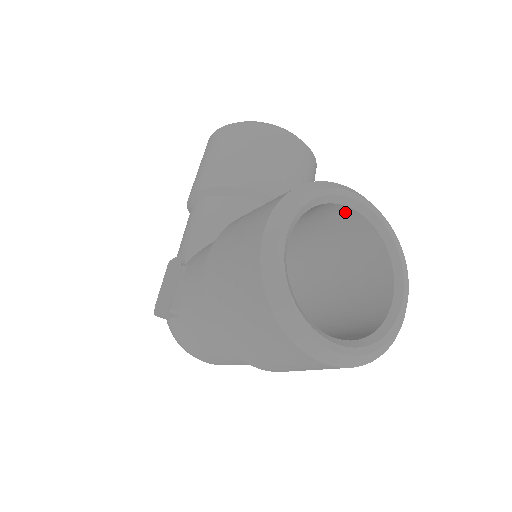
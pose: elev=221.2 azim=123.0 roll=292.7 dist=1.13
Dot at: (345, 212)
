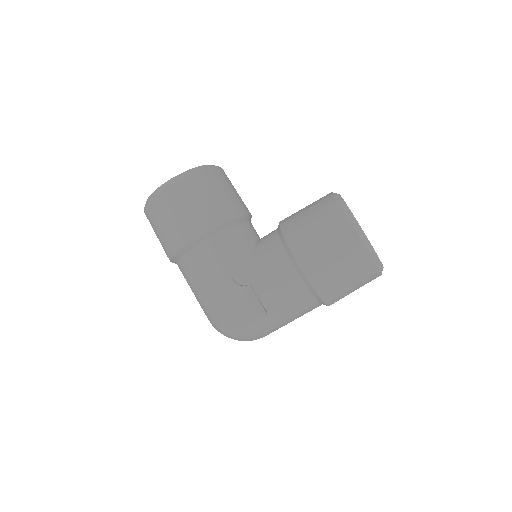
Dot at: occluded
